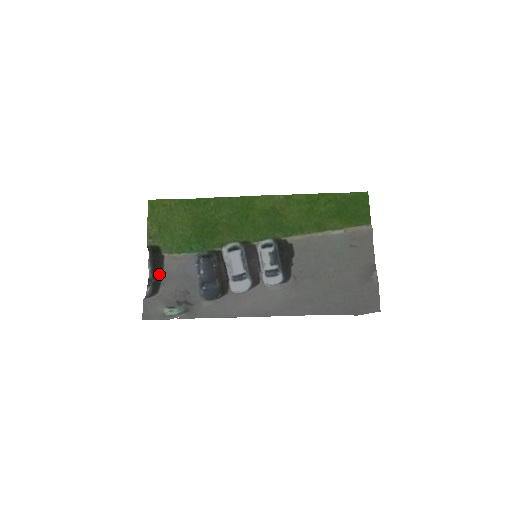
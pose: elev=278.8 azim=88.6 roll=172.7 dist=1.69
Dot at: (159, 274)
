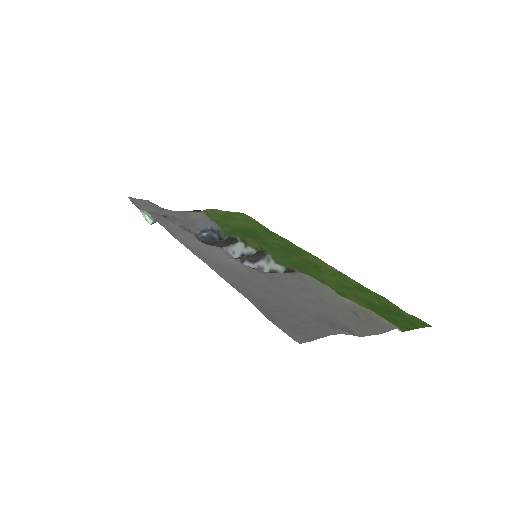
Dot at: occluded
